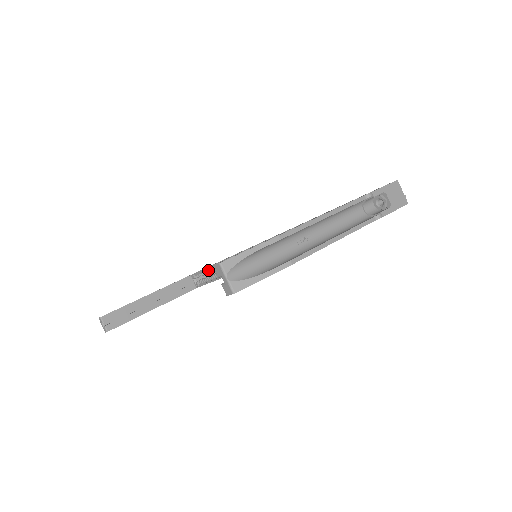
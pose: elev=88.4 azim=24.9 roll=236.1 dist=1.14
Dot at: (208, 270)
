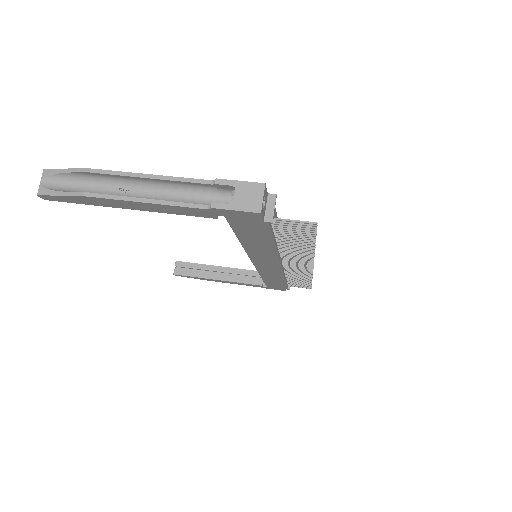
Dot at: occluded
